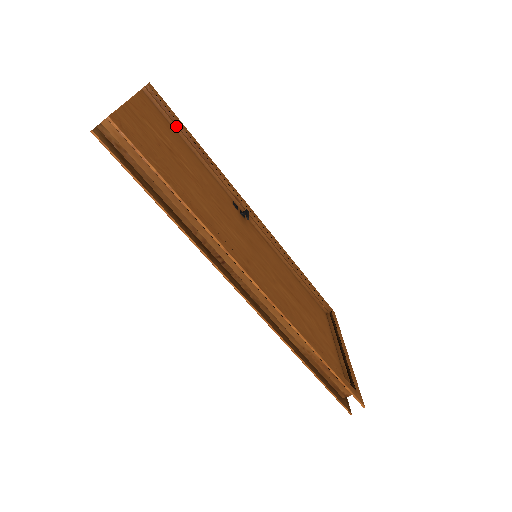
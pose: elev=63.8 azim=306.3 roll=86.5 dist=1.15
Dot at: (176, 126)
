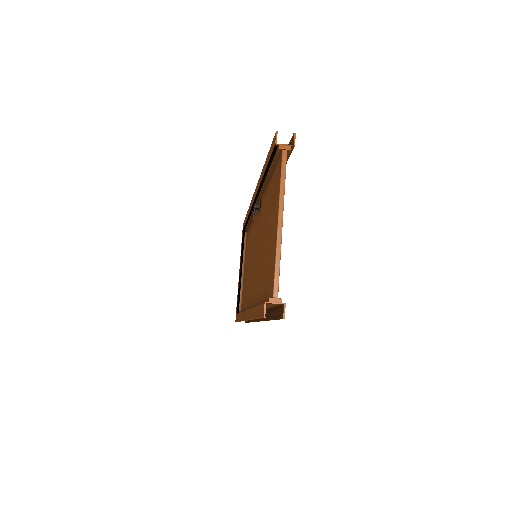
Dot at: occluded
